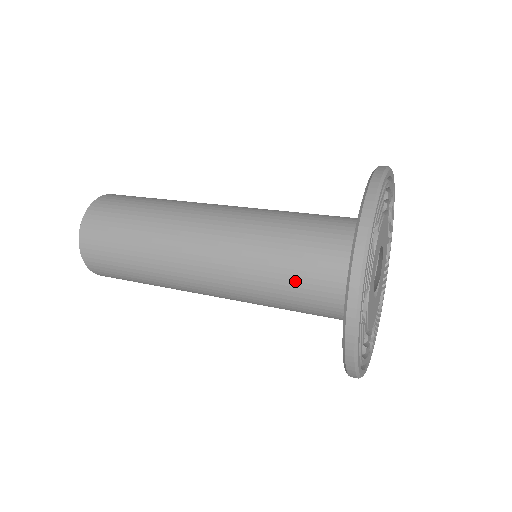
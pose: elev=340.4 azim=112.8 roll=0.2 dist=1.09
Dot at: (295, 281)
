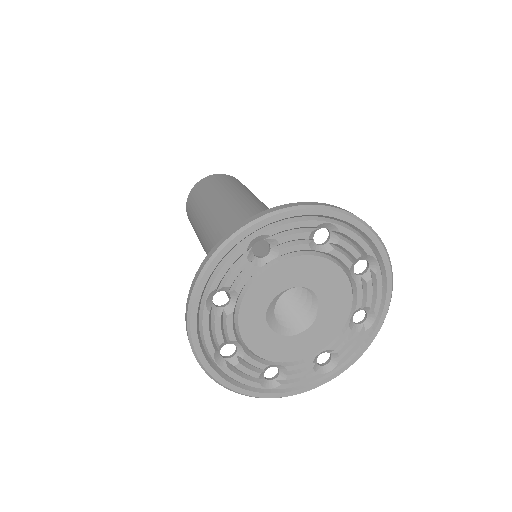
Dot at: occluded
